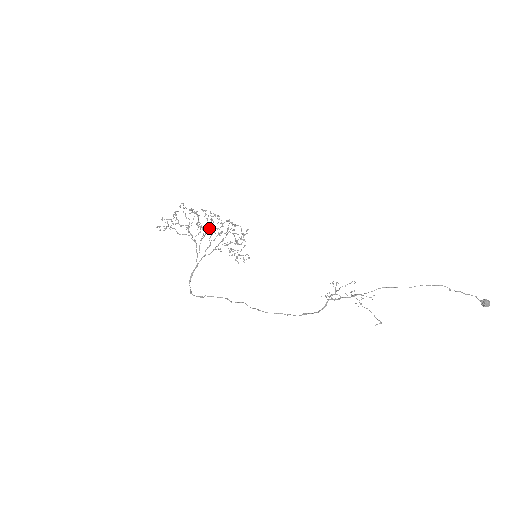
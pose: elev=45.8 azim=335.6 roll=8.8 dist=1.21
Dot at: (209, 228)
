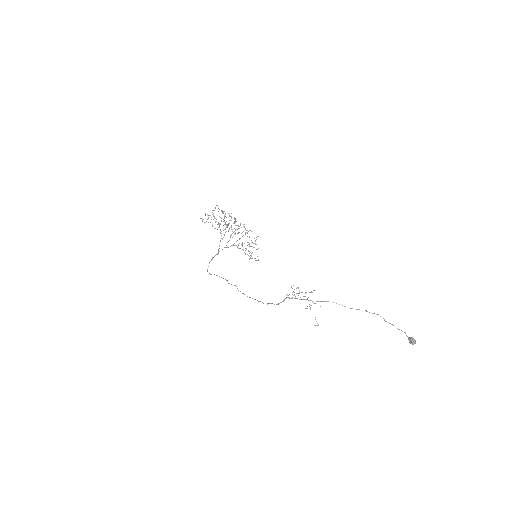
Dot at: occluded
